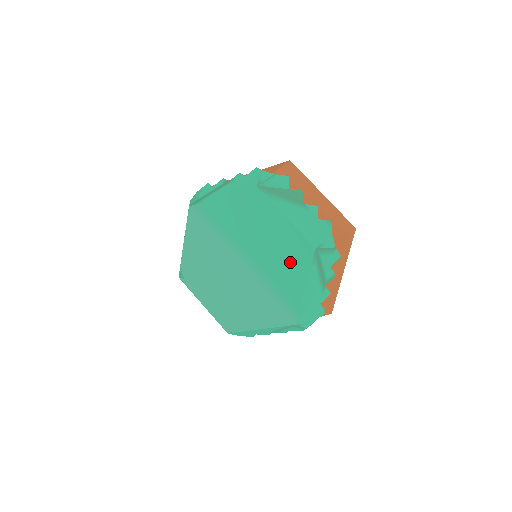
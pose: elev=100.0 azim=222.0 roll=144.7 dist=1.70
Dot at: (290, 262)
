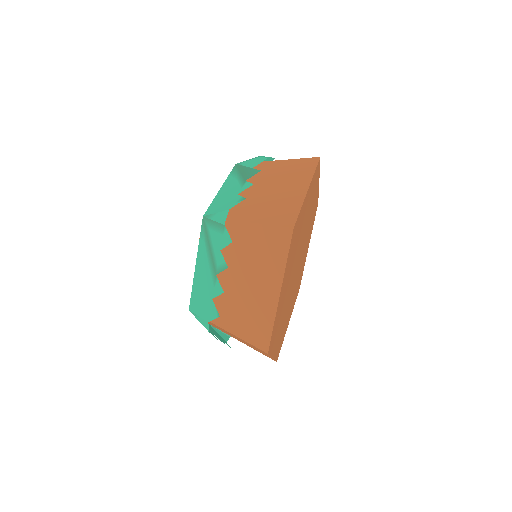
Dot at: occluded
